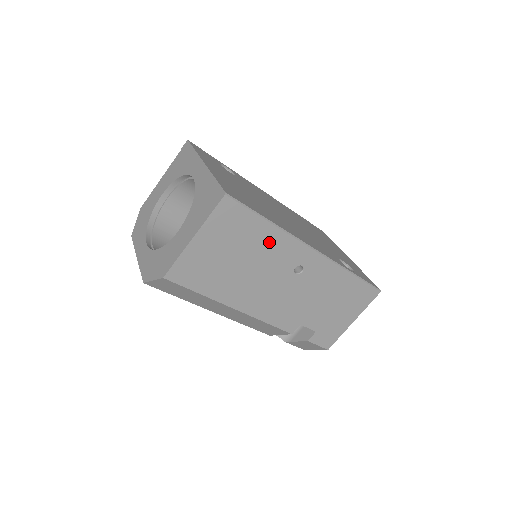
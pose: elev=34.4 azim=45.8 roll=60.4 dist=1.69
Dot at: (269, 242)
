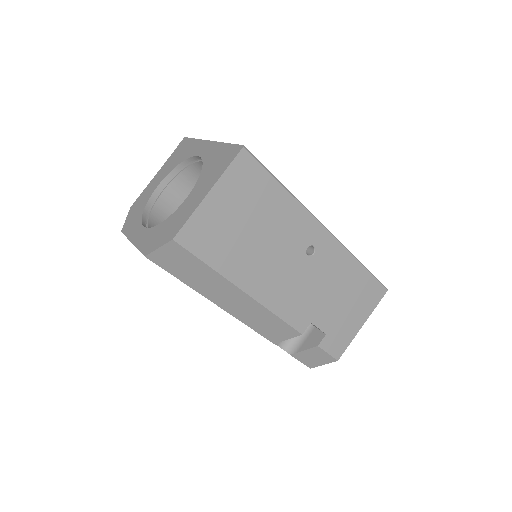
Dot at: (283, 211)
